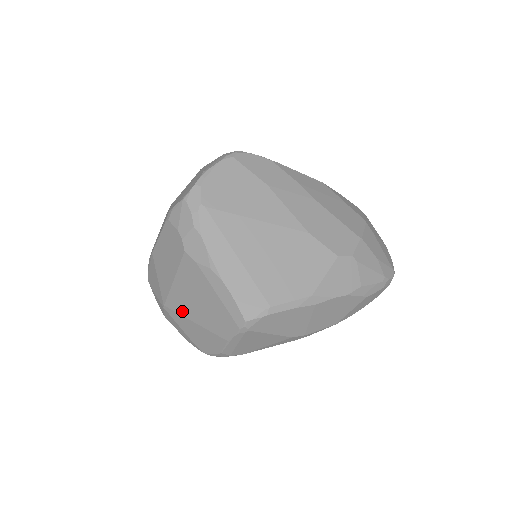
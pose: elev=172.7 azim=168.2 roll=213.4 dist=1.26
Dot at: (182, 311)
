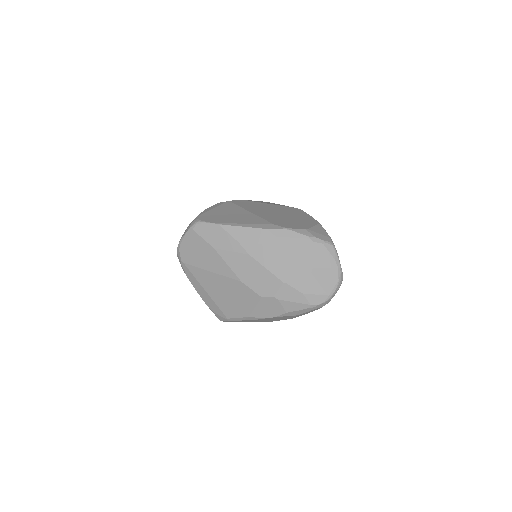
Dot at: occluded
